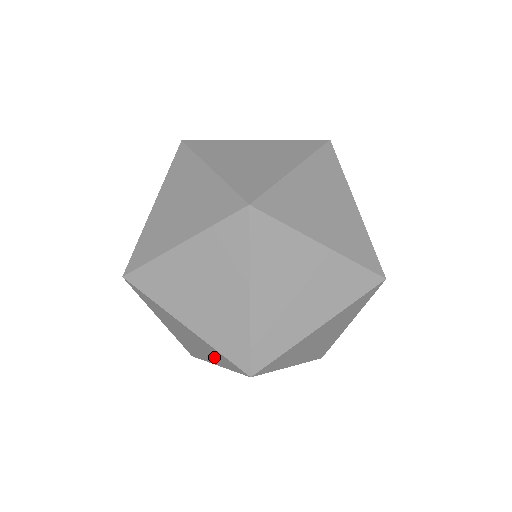
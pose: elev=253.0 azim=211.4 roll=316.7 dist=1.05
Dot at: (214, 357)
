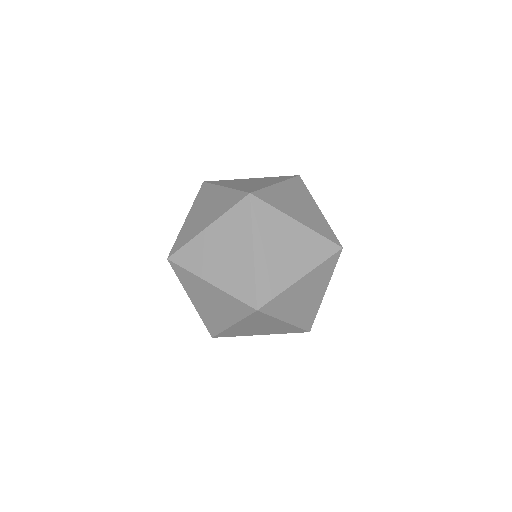
Dot at: occluded
